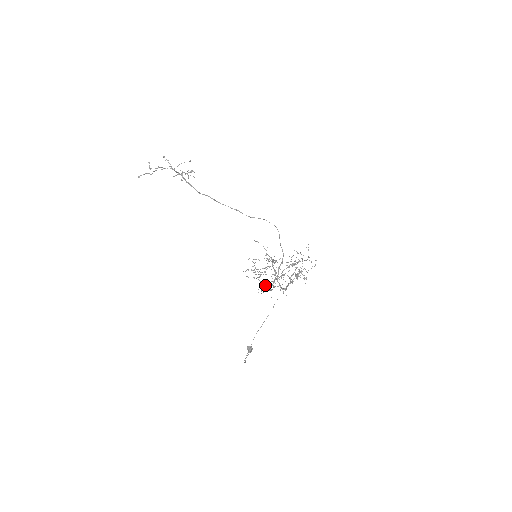
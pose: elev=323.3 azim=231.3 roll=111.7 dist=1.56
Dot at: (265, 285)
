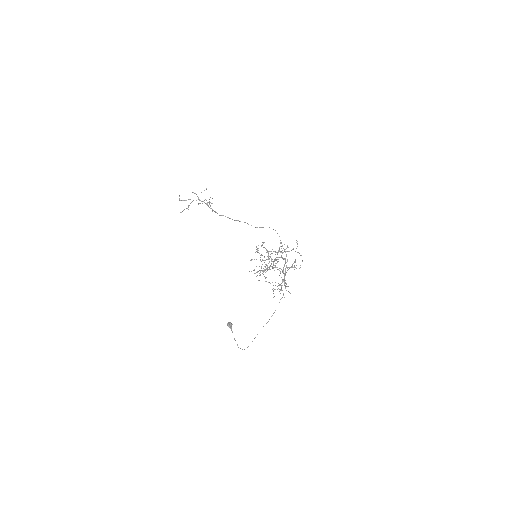
Dot at: (279, 289)
